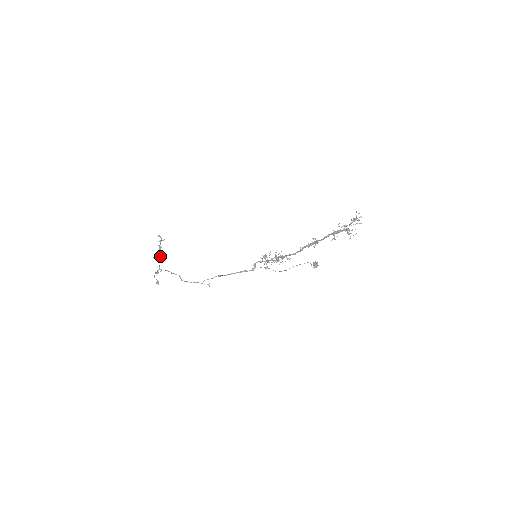
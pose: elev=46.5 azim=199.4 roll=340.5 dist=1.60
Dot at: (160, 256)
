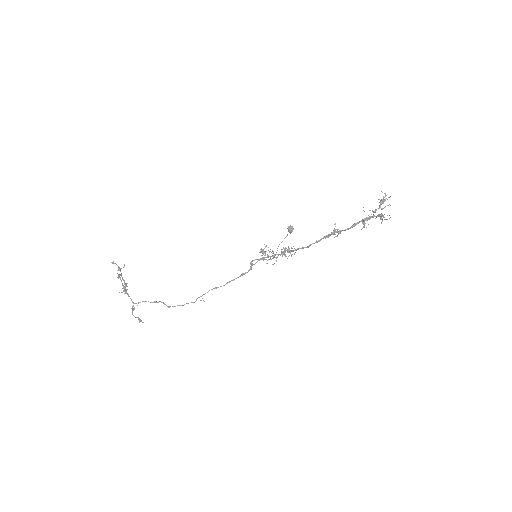
Dot at: occluded
